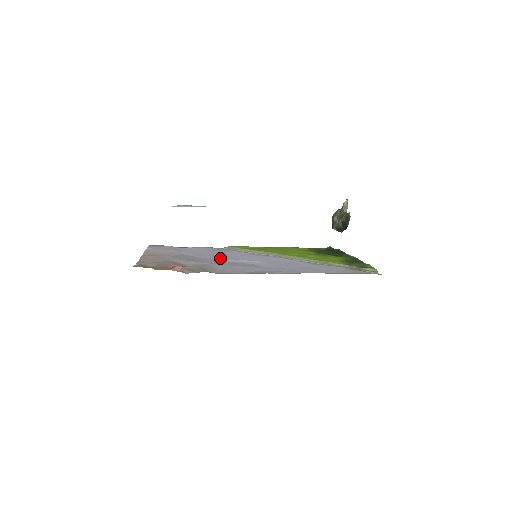
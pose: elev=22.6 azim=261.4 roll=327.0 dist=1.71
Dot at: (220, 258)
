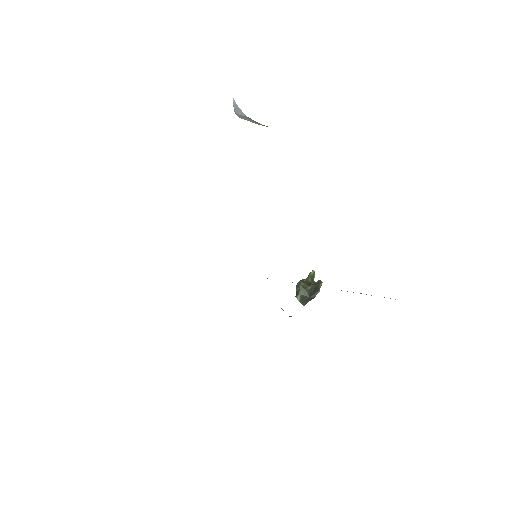
Dot at: occluded
